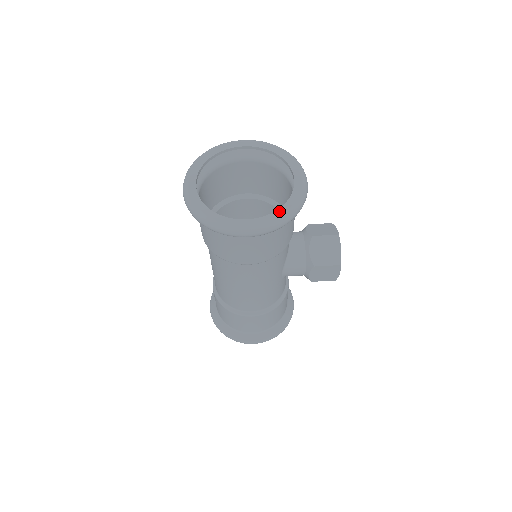
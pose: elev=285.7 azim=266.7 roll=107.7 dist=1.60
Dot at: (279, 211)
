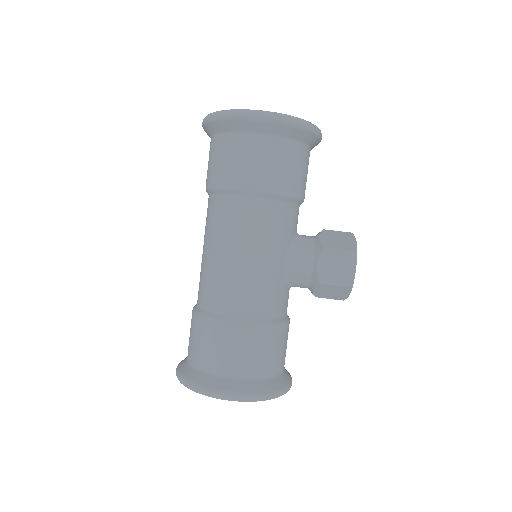
Dot at: occluded
